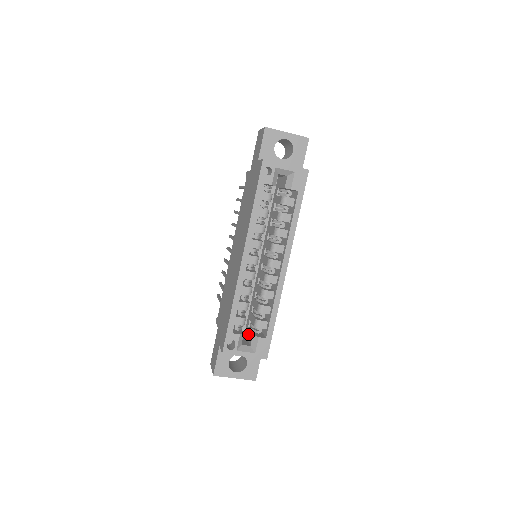
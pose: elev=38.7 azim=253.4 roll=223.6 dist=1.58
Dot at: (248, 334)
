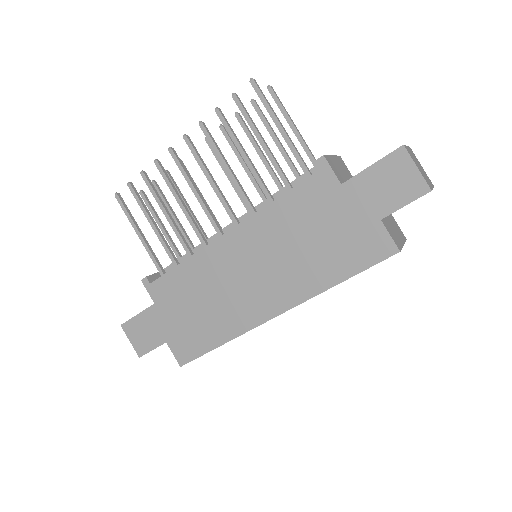
Dot at: occluded
